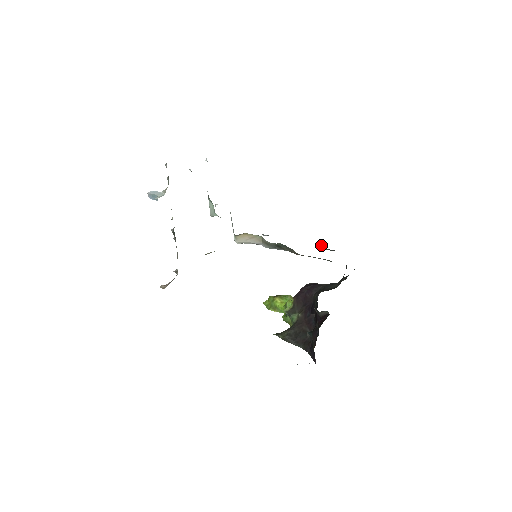
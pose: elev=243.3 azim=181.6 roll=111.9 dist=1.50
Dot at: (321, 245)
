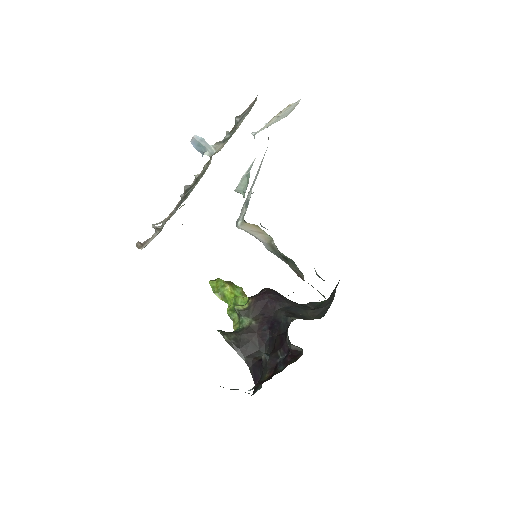
Dot at: occluded
